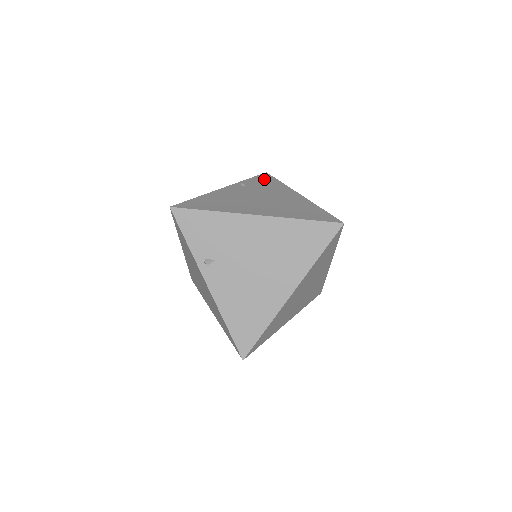
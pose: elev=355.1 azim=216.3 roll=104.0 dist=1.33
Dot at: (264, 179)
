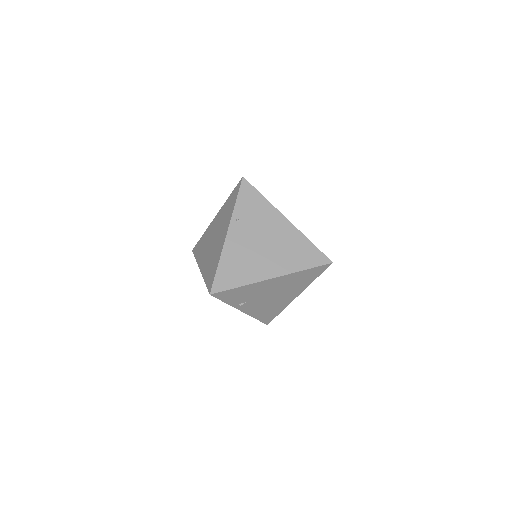
Dot at: (248, 197)
